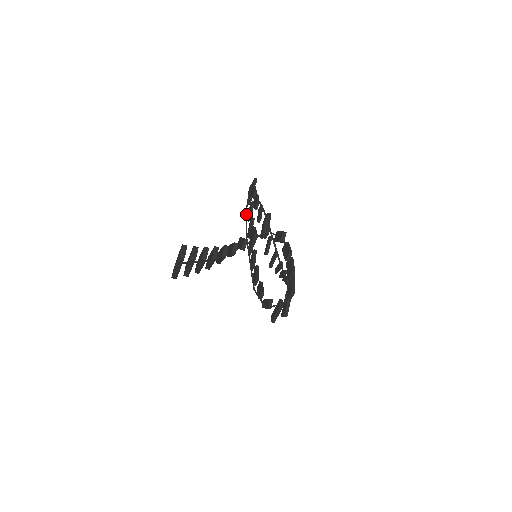
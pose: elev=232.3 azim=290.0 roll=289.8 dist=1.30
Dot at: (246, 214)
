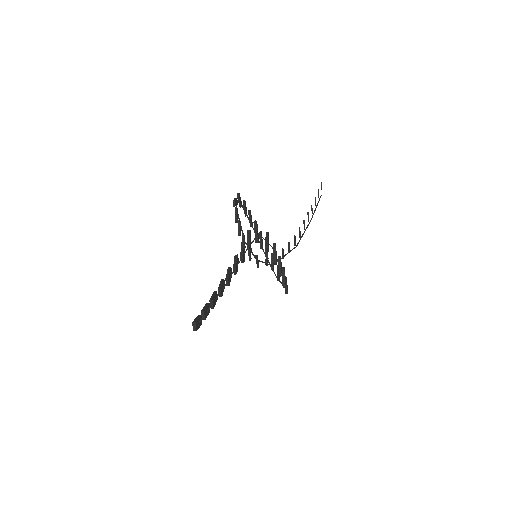
Dot at: occluded
